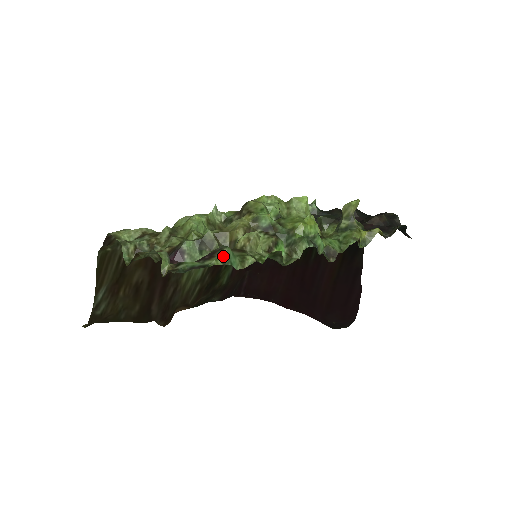
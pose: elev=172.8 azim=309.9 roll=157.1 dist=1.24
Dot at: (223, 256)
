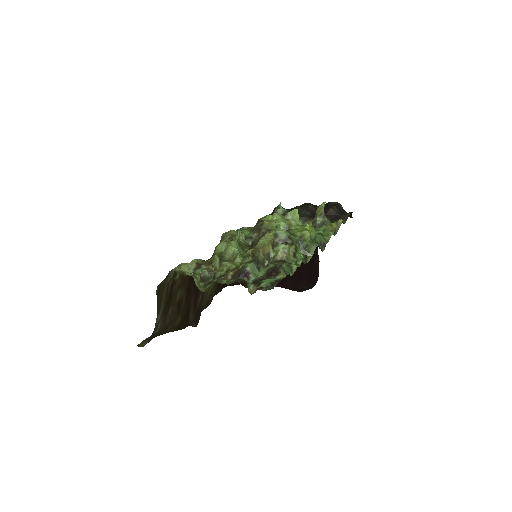
Dot at: (284, 270)
